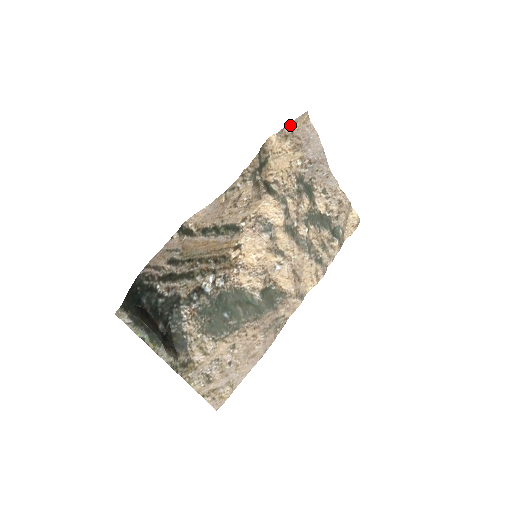
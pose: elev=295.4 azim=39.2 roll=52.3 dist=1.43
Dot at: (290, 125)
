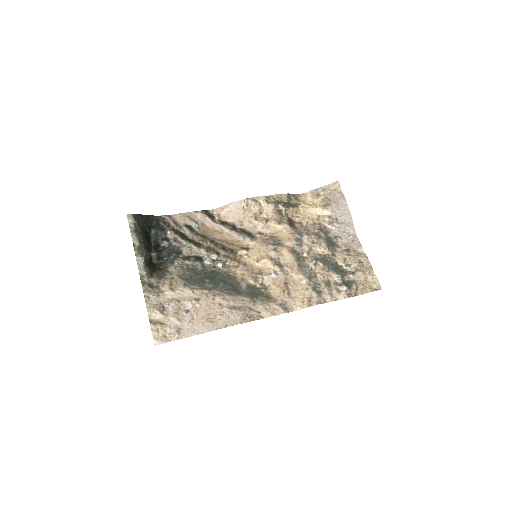
Dot at: (323, 188)
